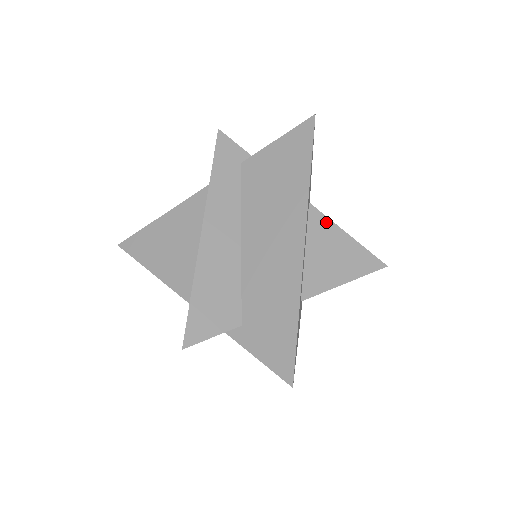
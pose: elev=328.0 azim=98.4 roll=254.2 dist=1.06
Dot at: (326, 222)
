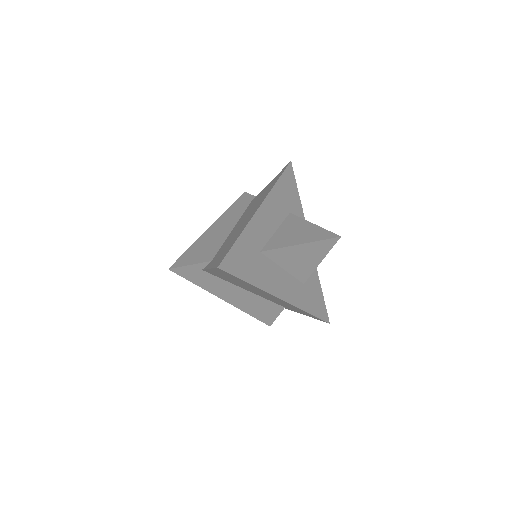
Dot at: (299, 219)
